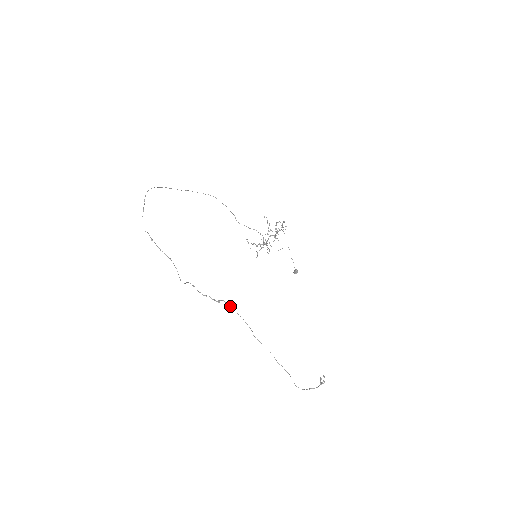
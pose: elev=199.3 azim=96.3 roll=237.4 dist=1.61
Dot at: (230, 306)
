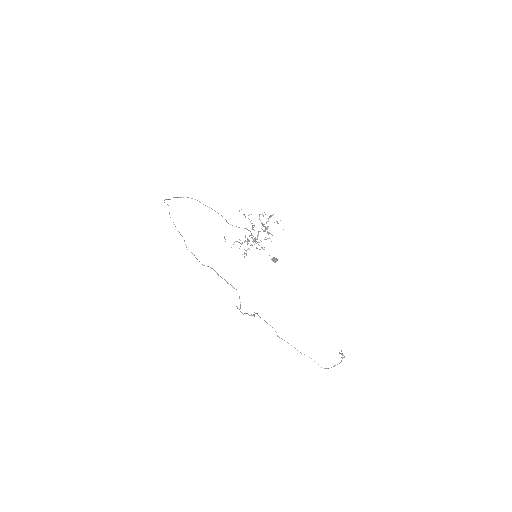
Dot at: (258, 315)
